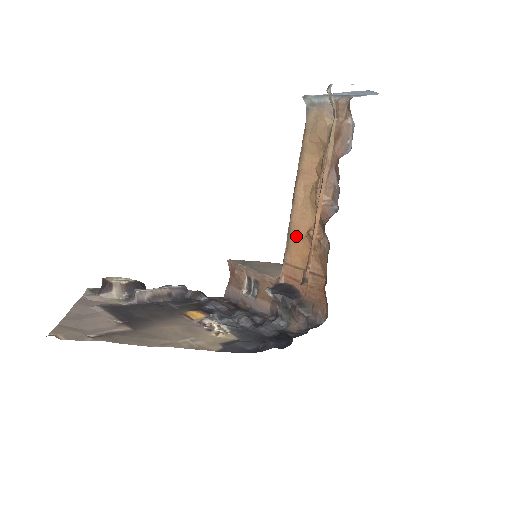
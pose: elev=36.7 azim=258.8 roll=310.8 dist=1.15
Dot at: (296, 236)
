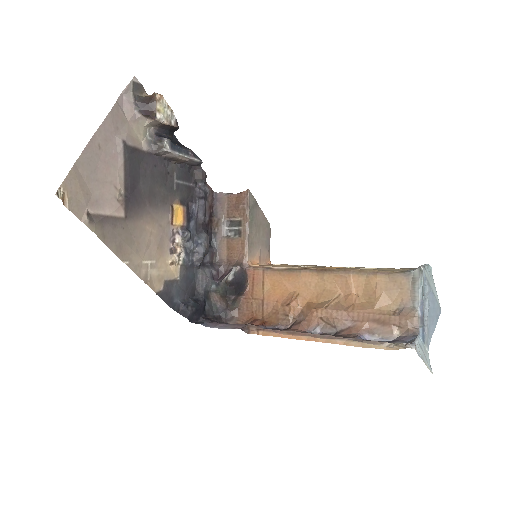
Dot at: (289, 279)
